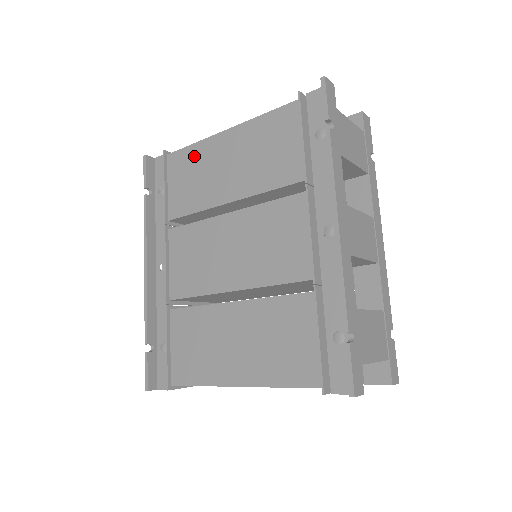
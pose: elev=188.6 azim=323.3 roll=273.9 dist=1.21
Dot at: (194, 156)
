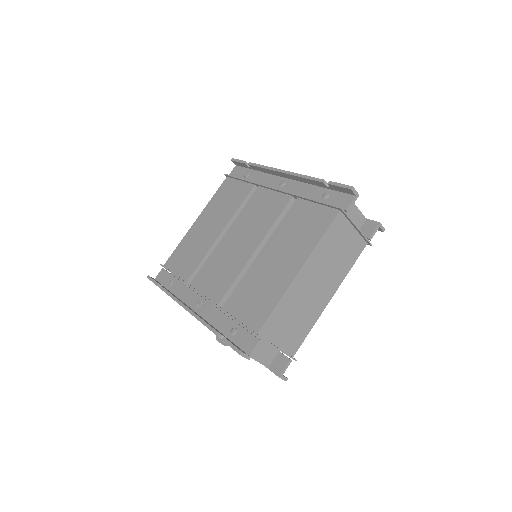
Dot at: (183, 246)
